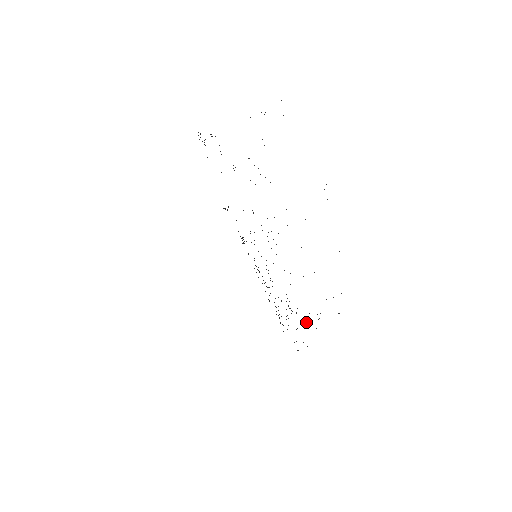
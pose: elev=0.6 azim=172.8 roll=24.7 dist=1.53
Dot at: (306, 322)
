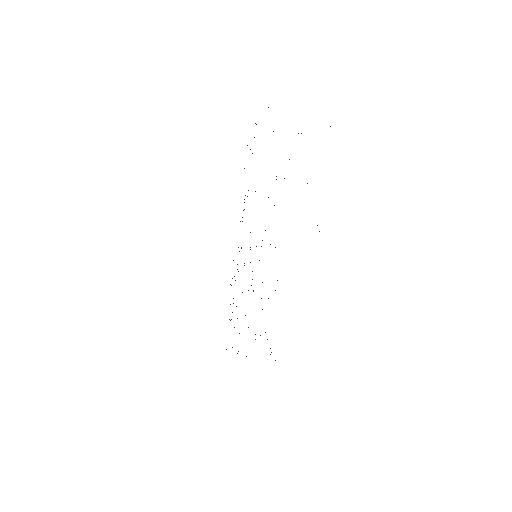
Dot at: occluded
